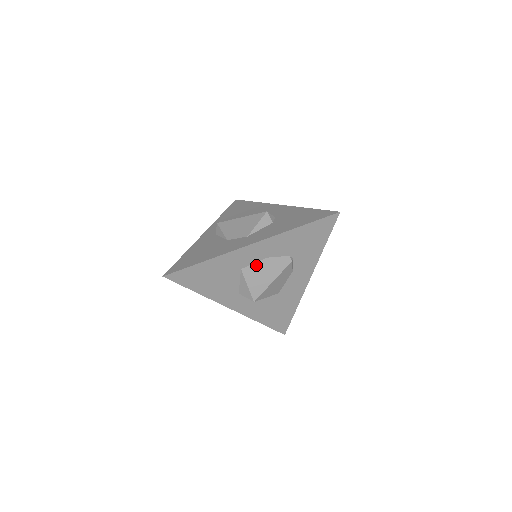
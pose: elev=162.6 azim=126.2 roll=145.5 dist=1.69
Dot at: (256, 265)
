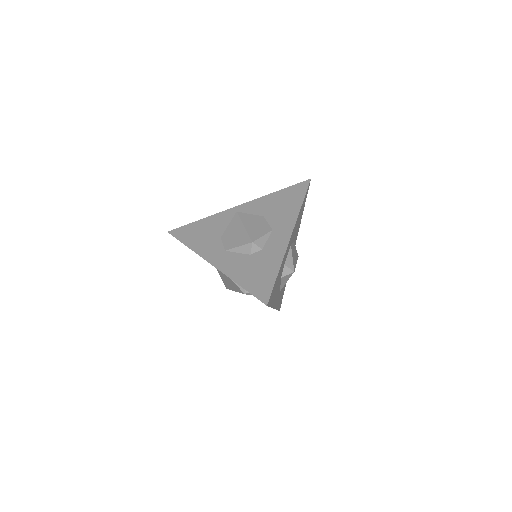
Dot at: (224, 274)
